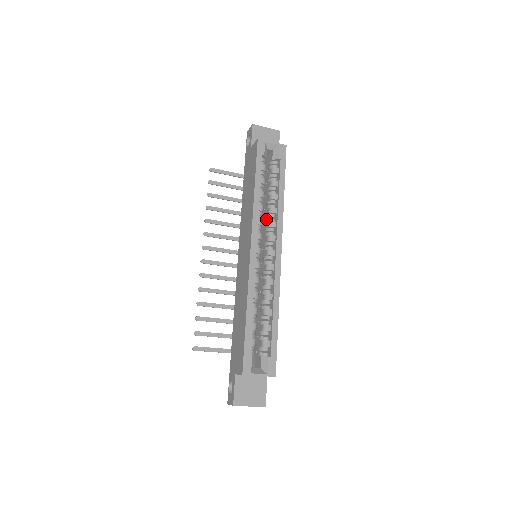
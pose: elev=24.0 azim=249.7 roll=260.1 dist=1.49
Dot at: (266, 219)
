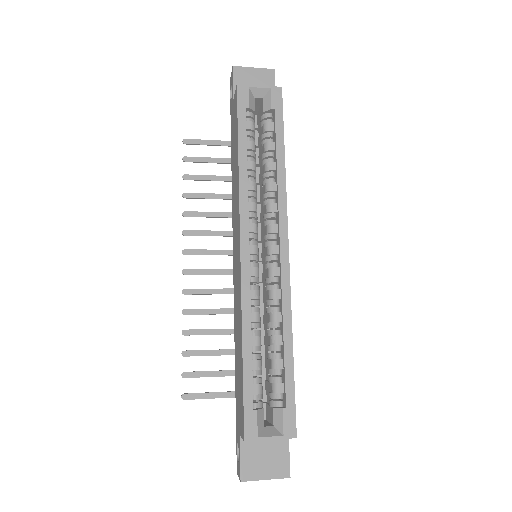
Dot at: (263, 201)
